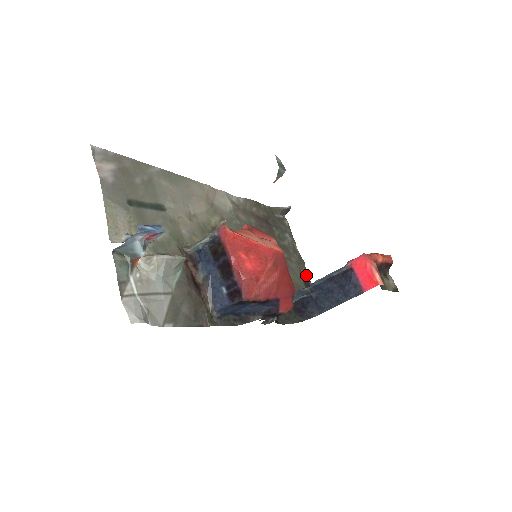
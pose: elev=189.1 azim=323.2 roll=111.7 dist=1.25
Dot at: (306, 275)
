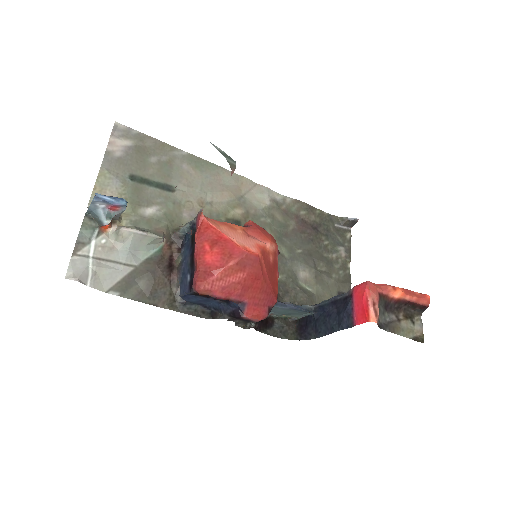
Dot at: occluded
